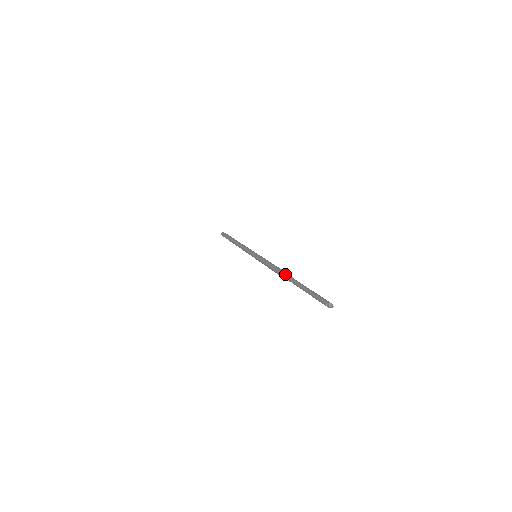
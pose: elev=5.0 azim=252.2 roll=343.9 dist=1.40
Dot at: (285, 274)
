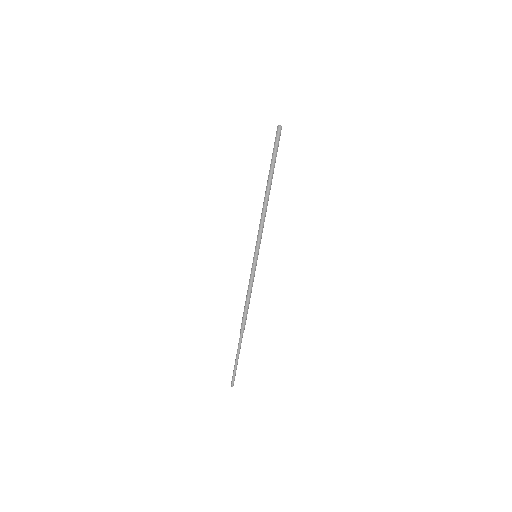
Dot at: (241, 325)
